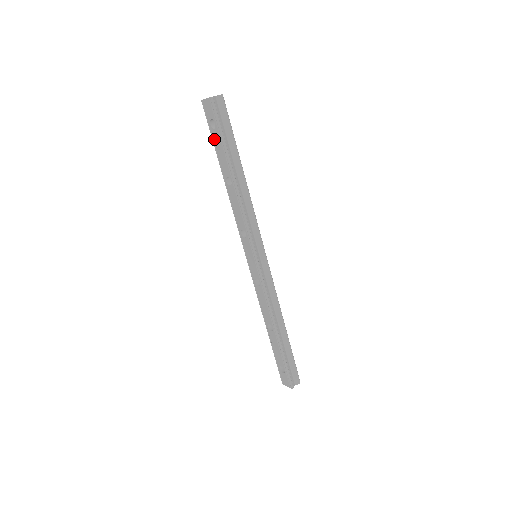
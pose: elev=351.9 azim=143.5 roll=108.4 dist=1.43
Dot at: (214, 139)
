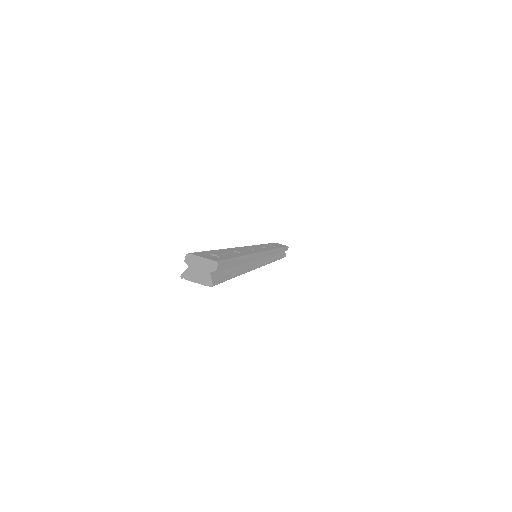
Dot at: occluded
